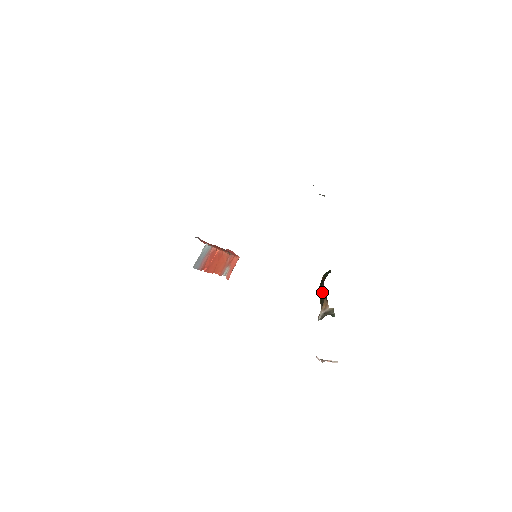
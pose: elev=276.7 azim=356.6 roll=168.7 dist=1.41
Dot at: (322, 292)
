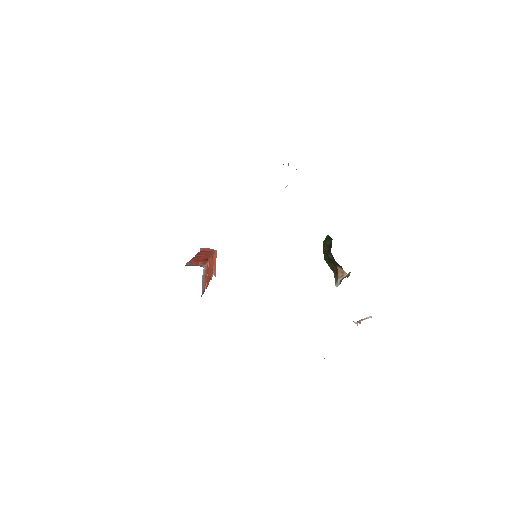
Dot at: (331, 261)
